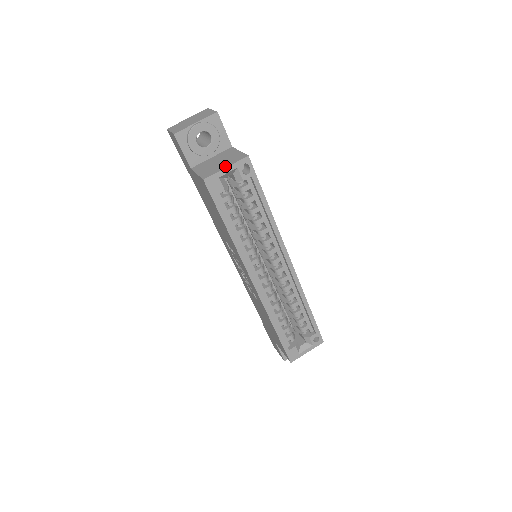
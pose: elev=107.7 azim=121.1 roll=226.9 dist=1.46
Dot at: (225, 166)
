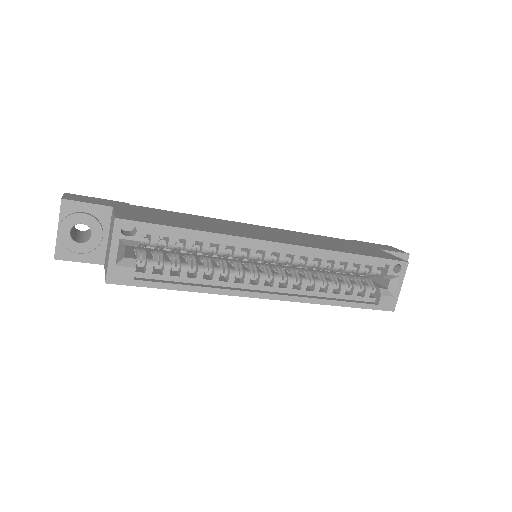
Dot at: (109, 249)
